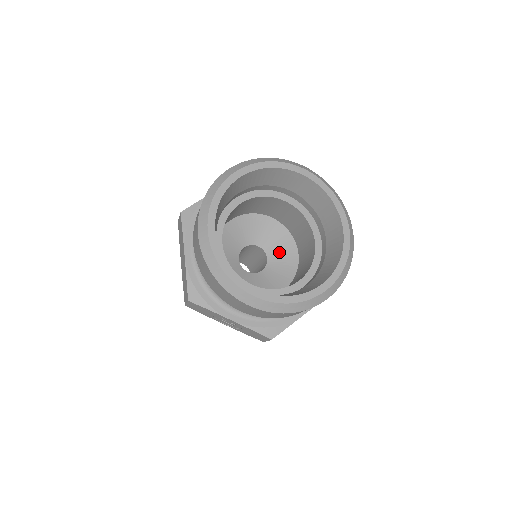
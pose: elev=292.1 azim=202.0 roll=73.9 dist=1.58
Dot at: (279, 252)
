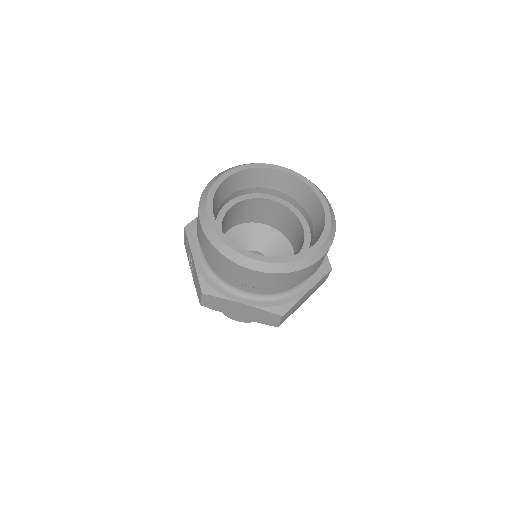
Dot at: occluded
